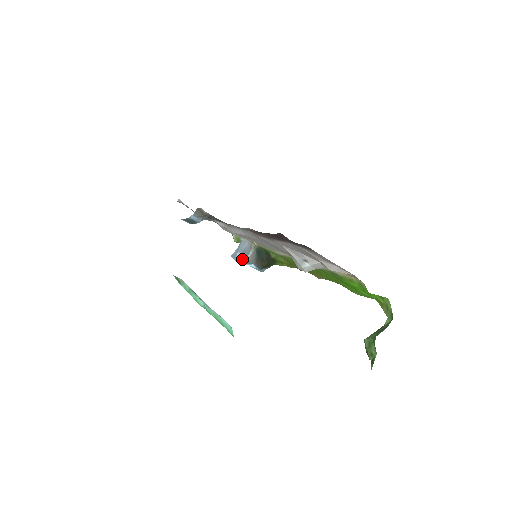
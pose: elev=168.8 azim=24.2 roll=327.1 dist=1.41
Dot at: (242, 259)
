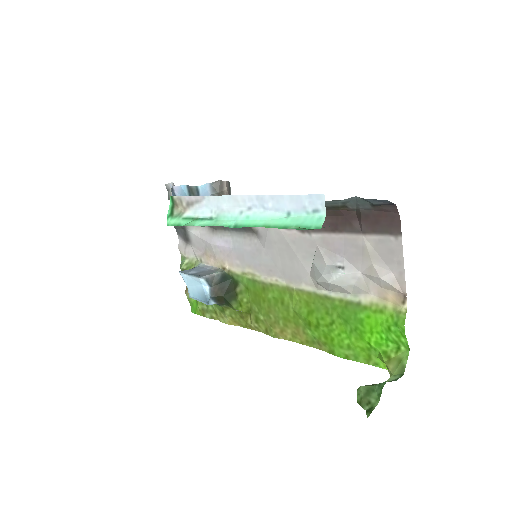
Dot at: (201, 274)
